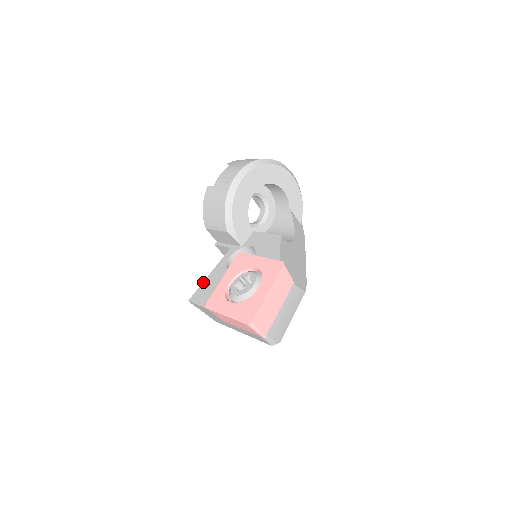
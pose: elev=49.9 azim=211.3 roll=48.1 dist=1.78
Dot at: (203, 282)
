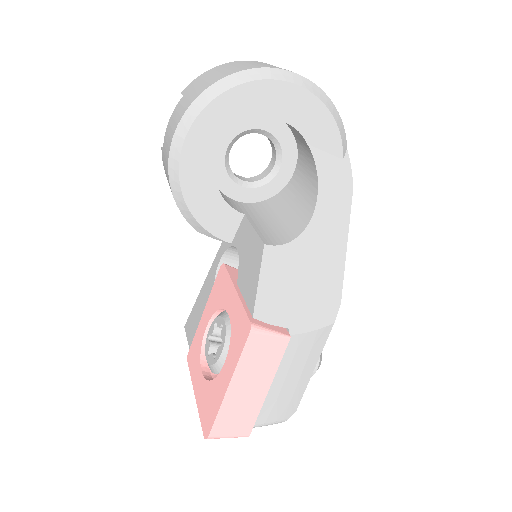
Dot at: (196, 299)
